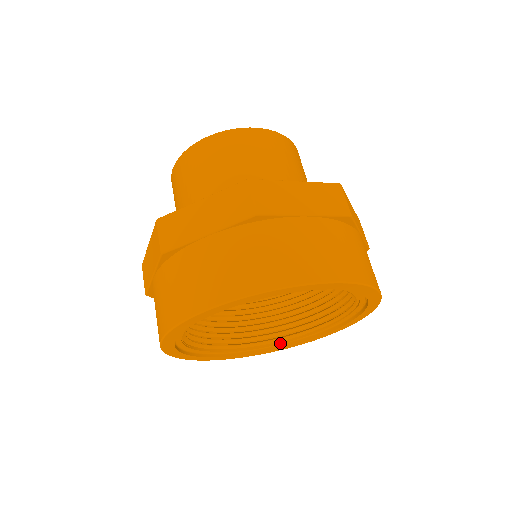
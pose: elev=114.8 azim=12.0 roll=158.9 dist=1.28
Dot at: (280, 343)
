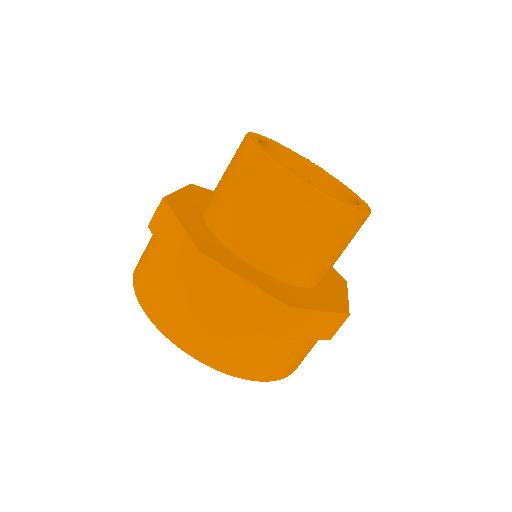
Dot at: occluded
